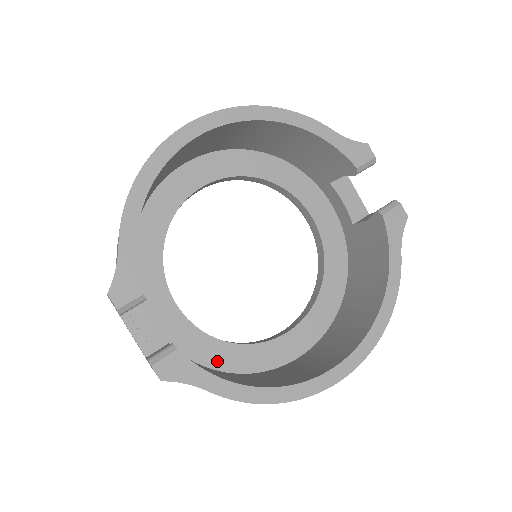
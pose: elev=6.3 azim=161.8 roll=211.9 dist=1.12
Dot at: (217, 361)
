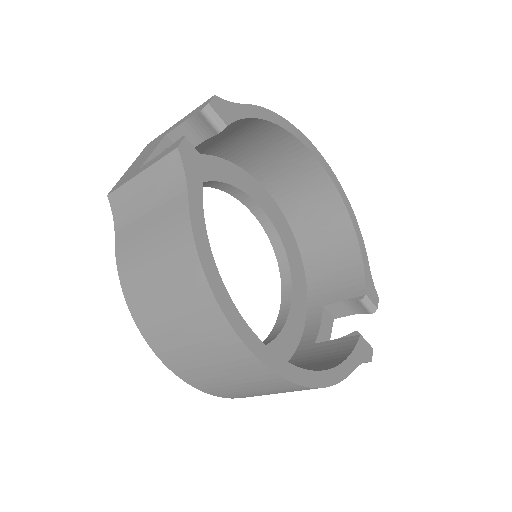
Dot at: occluded
